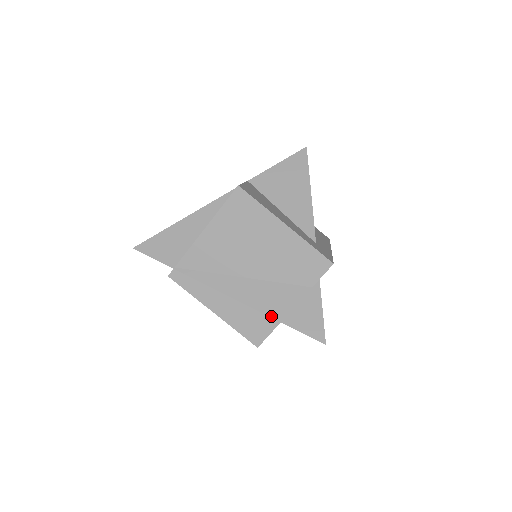
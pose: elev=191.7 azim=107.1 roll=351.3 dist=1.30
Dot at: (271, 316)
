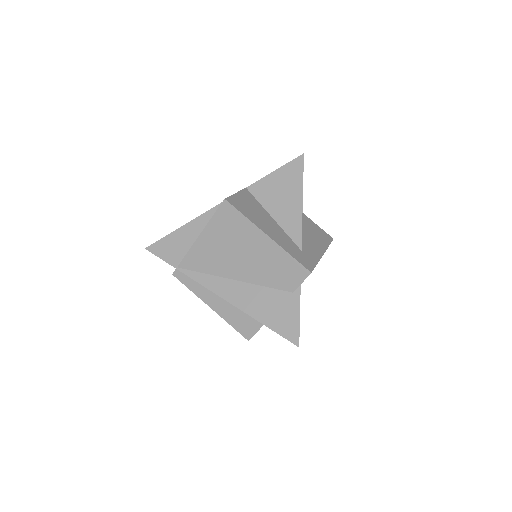
Dot at: (254, 317)
